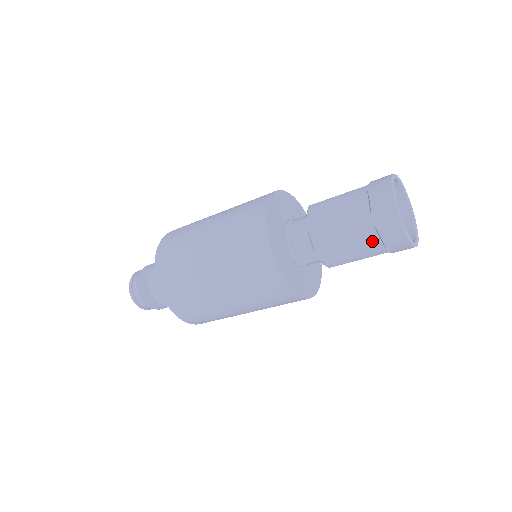
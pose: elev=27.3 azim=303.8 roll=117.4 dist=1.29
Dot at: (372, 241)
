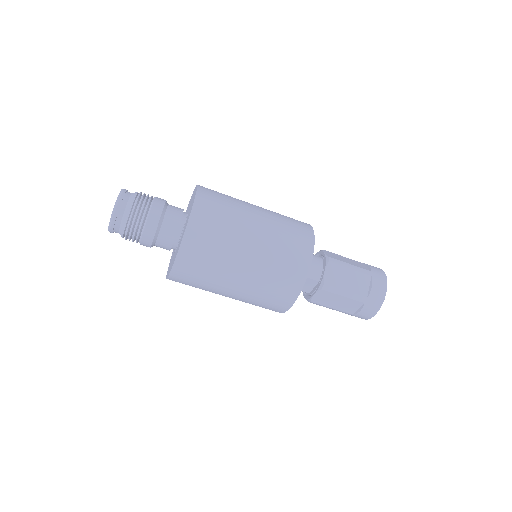
Dot at: (352, 308)
